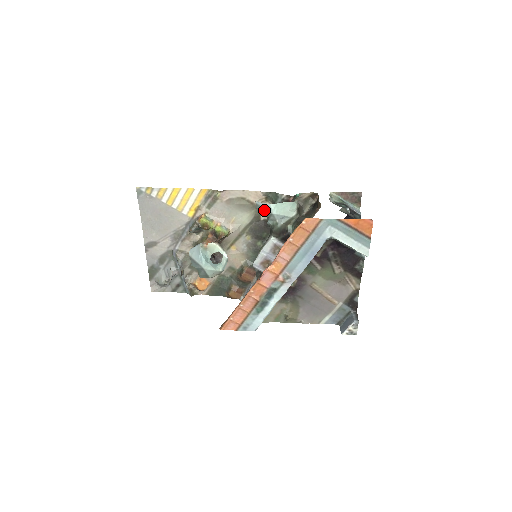
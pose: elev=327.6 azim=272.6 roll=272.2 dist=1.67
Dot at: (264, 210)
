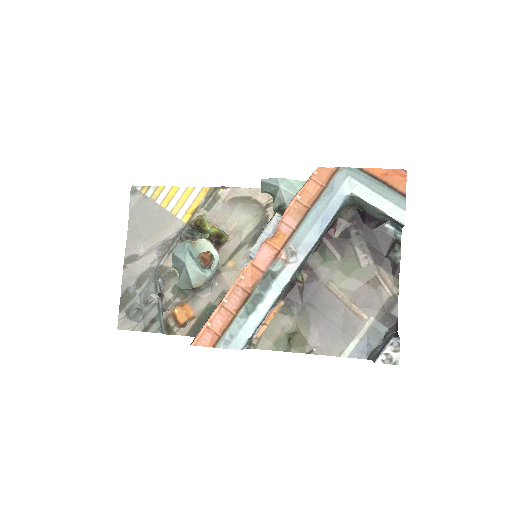
Dot at: (270, 186)
